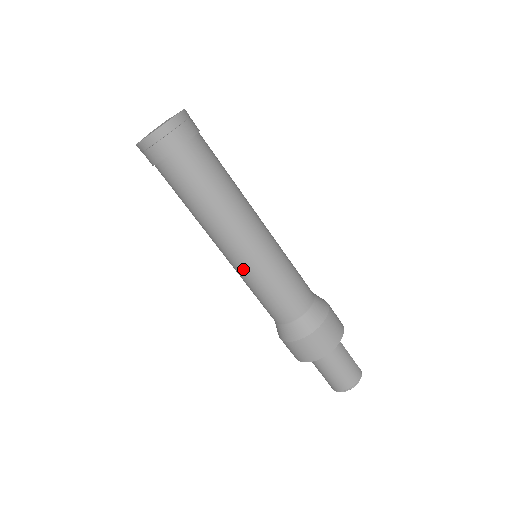
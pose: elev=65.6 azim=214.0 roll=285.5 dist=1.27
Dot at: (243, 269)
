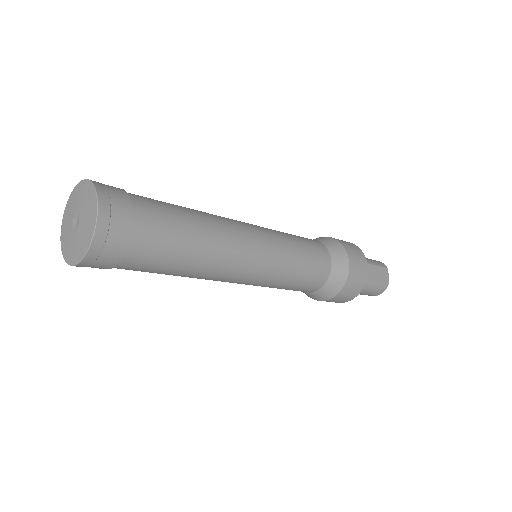
Dot at: occluded
